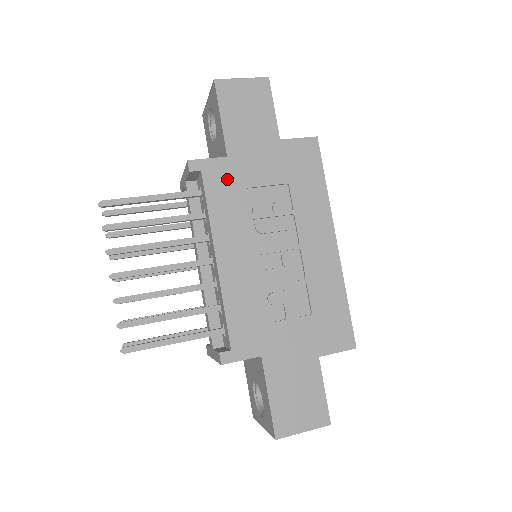
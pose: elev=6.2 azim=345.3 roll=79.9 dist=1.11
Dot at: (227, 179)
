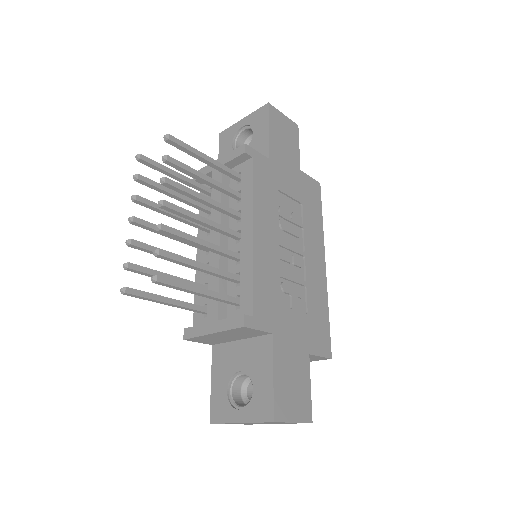
Dot at: (267, 175)
